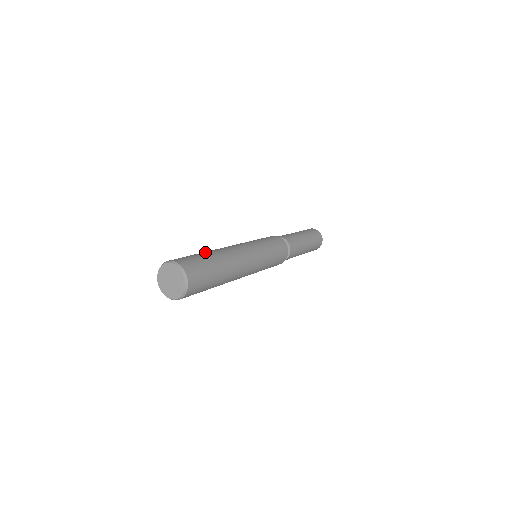
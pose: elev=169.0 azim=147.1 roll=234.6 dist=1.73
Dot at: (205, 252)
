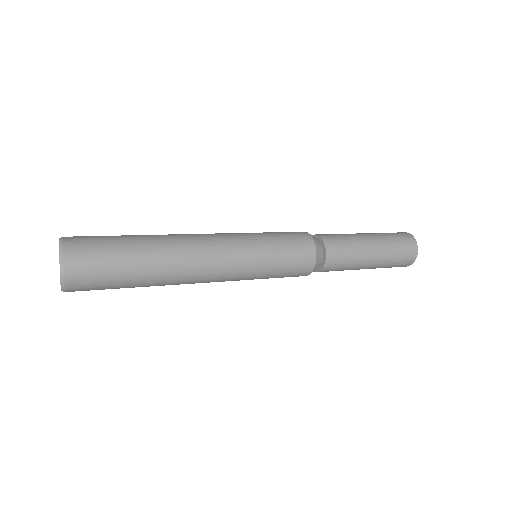
Dot at: occluded
